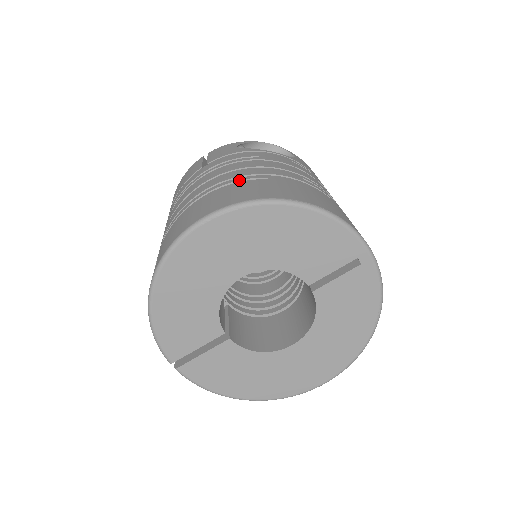
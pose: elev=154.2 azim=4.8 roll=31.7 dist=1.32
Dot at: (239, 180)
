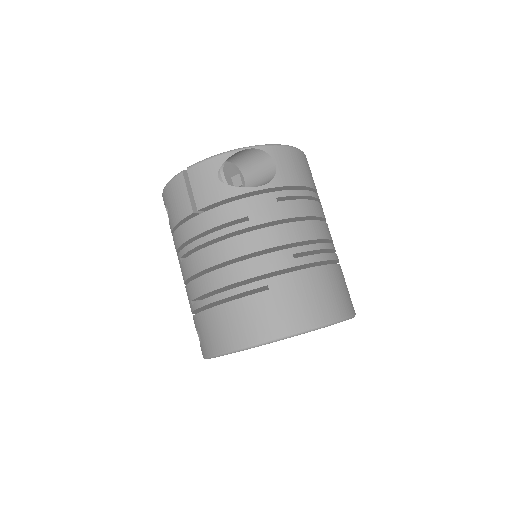
Dot at: (246, 291)
